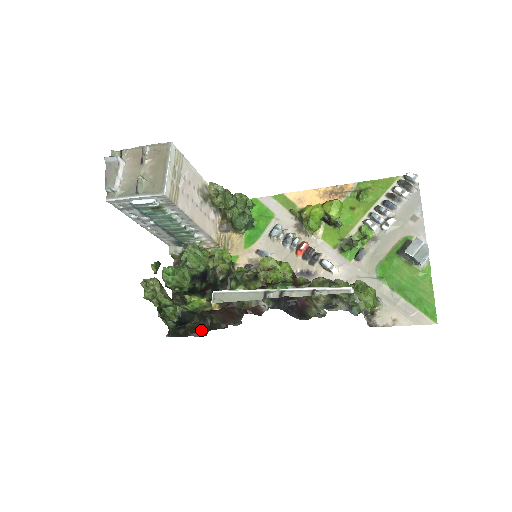
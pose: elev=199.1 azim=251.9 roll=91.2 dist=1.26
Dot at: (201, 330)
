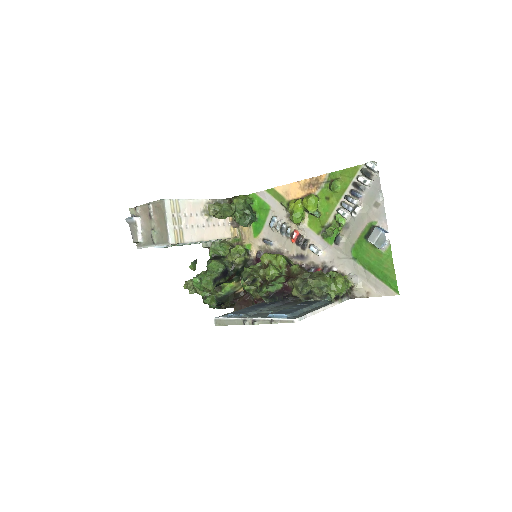
Dot at: occluded
